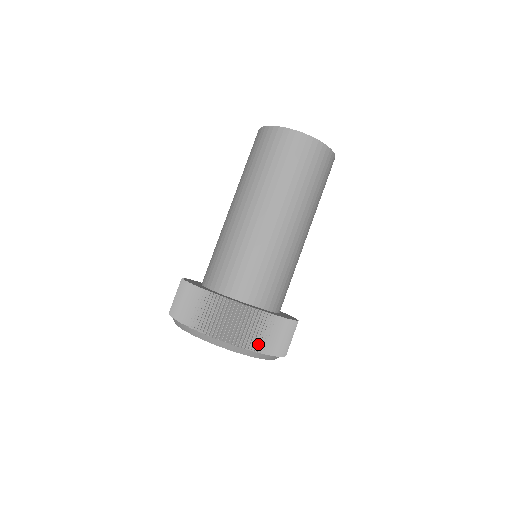
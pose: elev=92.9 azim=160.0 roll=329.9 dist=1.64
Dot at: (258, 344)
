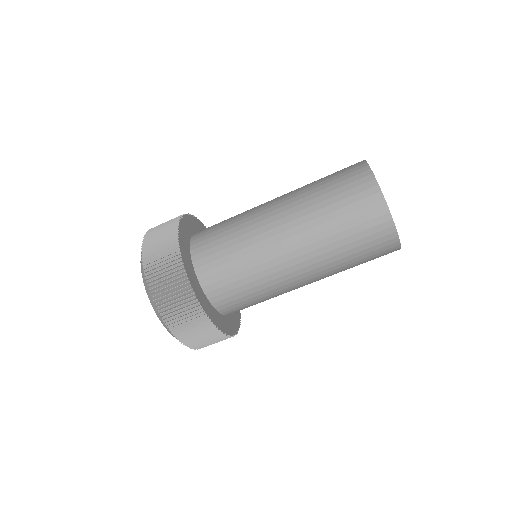
Dot at: (192, 342)
